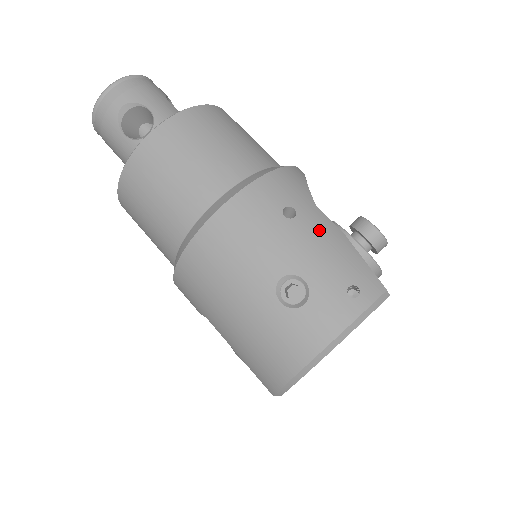
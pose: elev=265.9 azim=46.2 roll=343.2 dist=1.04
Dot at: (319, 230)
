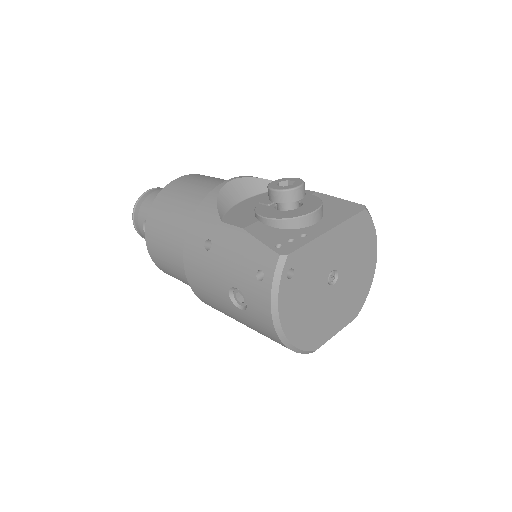
Dot at: (226, 243)
